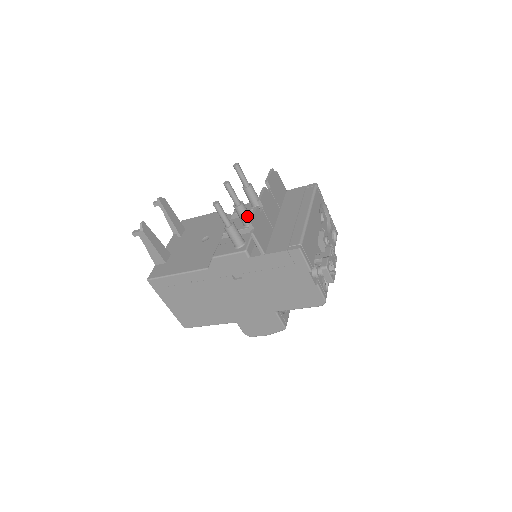
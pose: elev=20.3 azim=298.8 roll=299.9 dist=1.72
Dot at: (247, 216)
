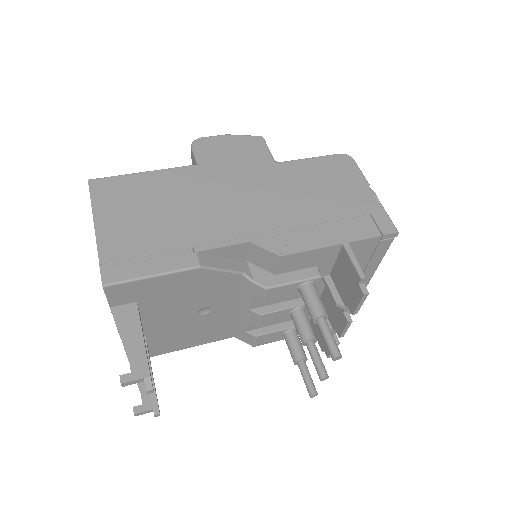
Dot at: occluded
